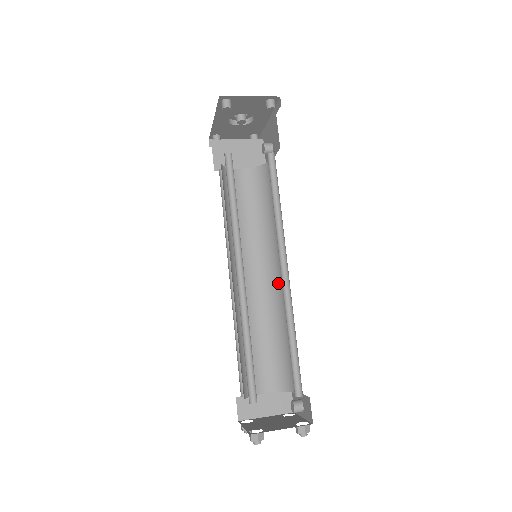
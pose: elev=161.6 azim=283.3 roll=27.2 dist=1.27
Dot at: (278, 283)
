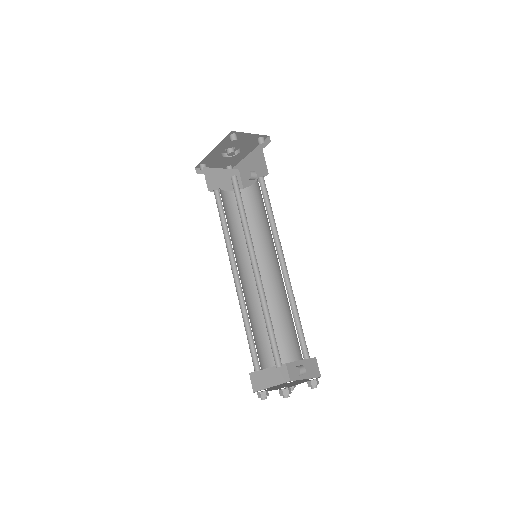
Dot at: (270, 278)
